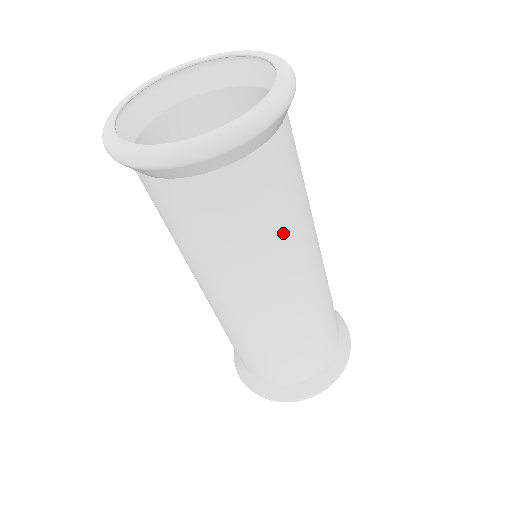
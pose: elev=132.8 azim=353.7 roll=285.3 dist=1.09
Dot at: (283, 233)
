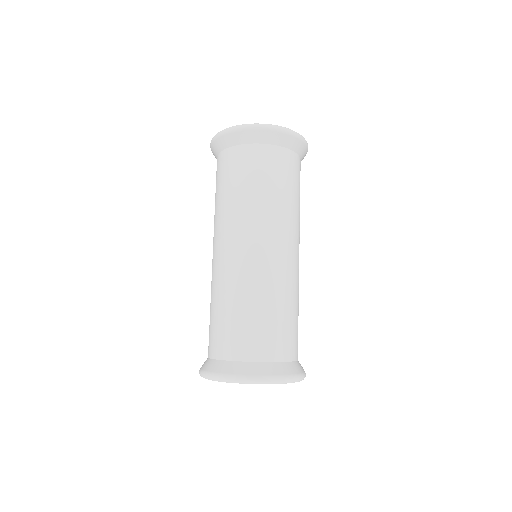
Dot at: (298, 209)
